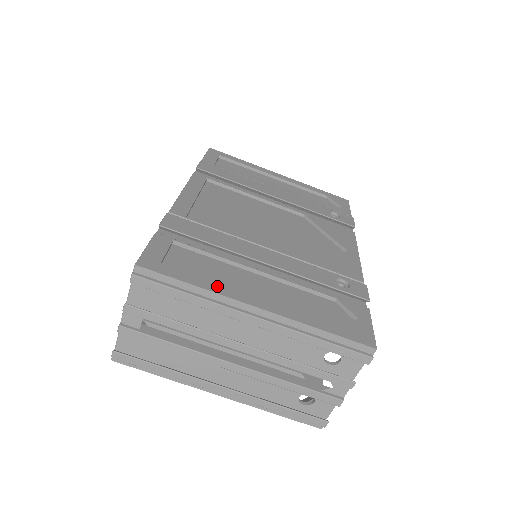
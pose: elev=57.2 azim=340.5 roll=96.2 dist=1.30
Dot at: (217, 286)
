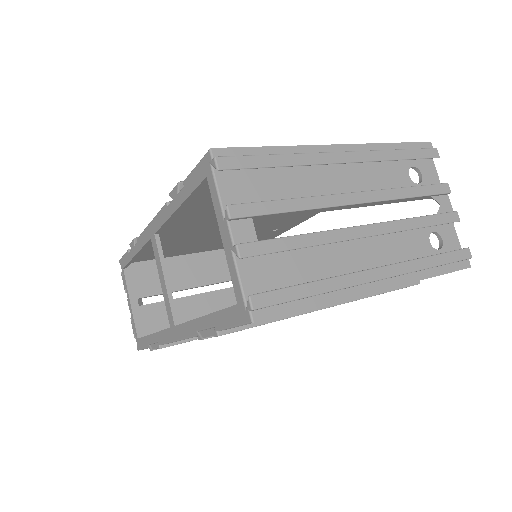
Dot at: occluded
